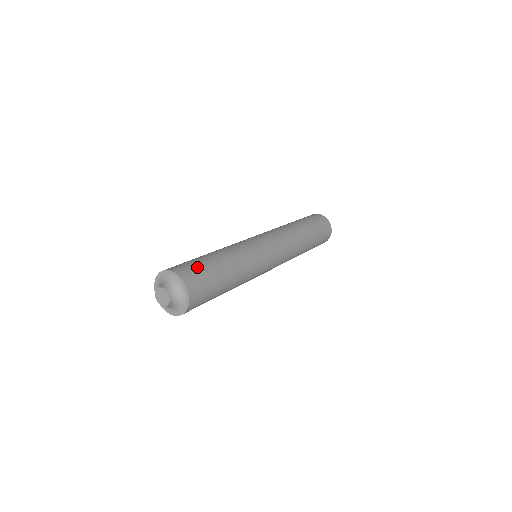
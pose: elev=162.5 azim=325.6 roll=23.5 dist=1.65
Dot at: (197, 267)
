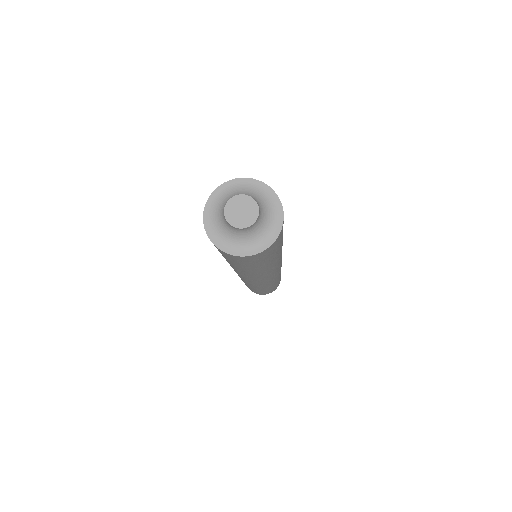
Dot at: occluded
